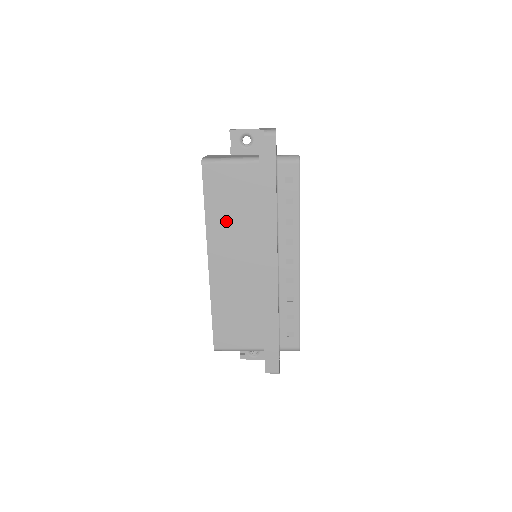
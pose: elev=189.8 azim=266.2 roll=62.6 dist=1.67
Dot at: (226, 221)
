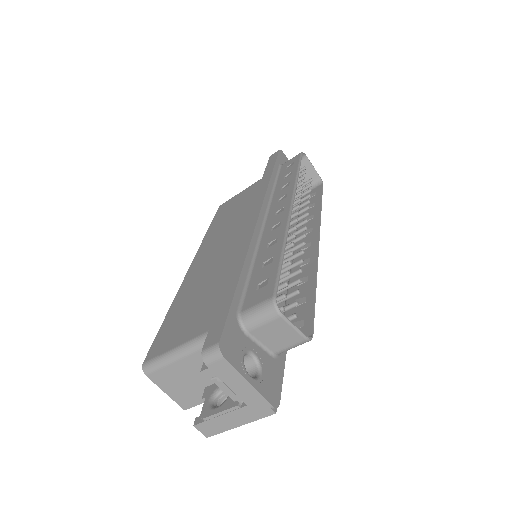
Dot at: (223, 225)
